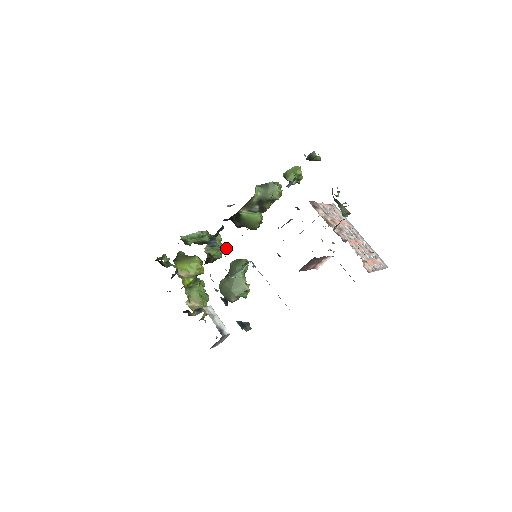
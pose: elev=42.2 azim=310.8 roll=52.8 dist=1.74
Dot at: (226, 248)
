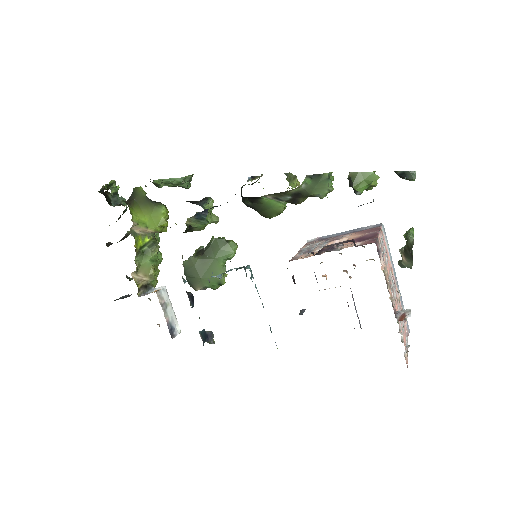
Dot at: (214, 220)
